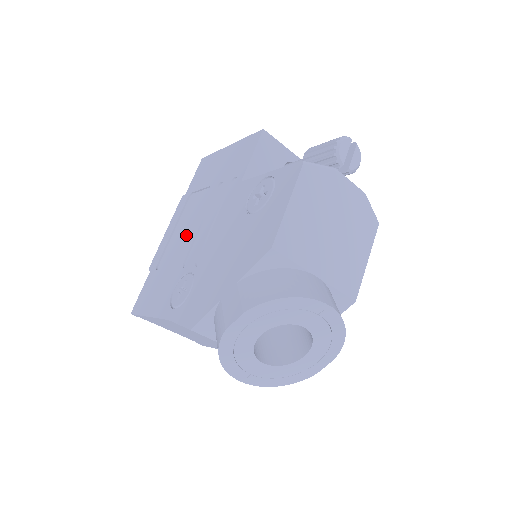
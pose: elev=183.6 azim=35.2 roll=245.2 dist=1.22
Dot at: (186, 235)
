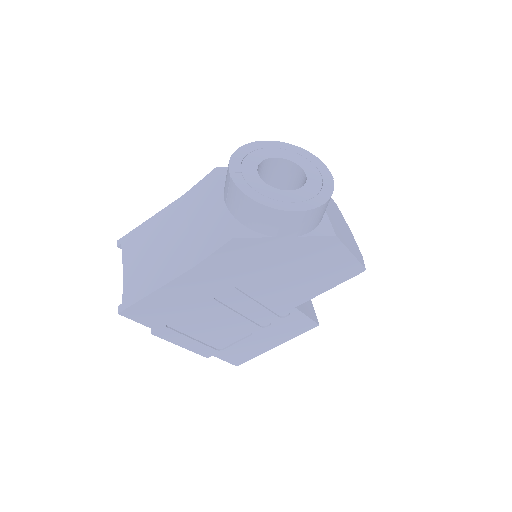
Dot at: occluded
